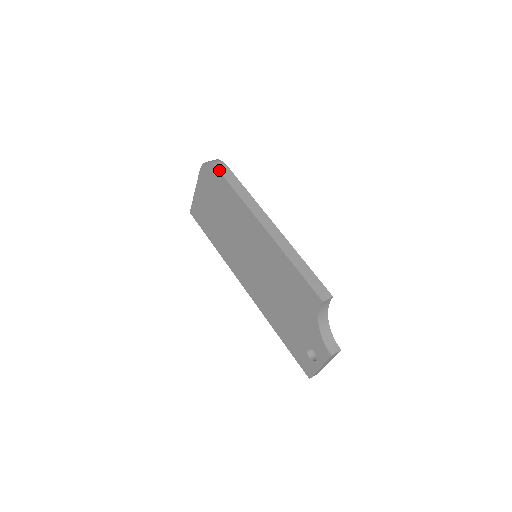
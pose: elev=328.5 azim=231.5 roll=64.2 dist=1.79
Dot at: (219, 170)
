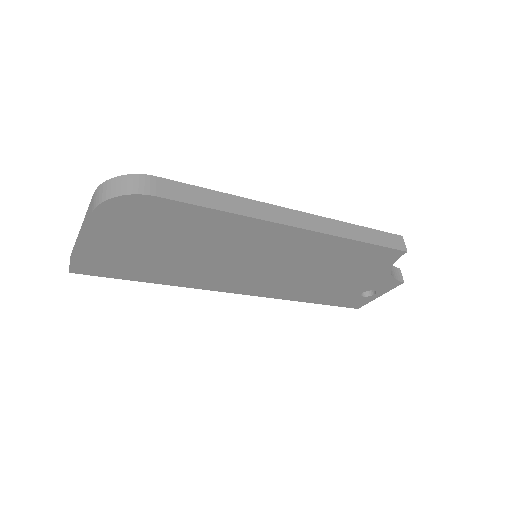
Dot at: (163, 197)
